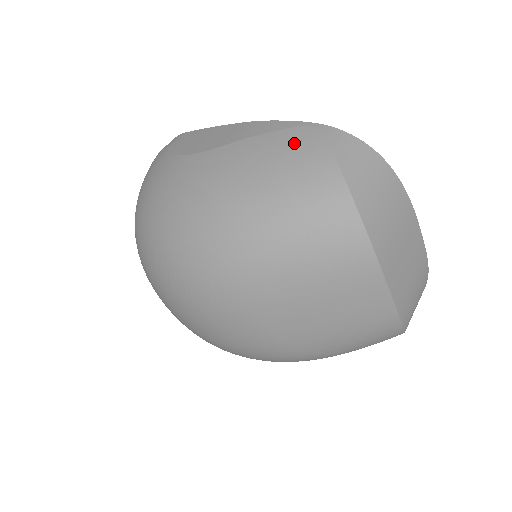
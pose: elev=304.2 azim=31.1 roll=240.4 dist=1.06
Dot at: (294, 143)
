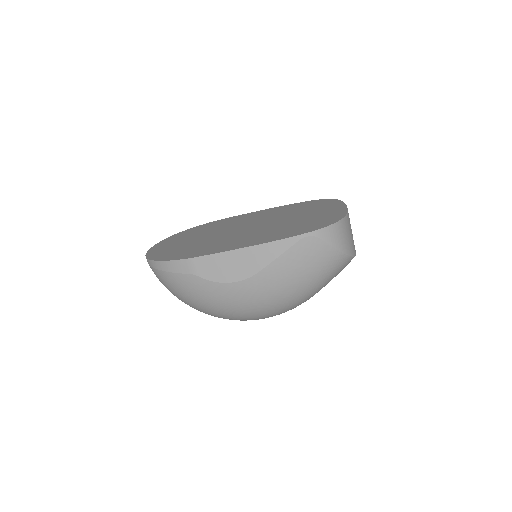
Dot at: (306, 252)
